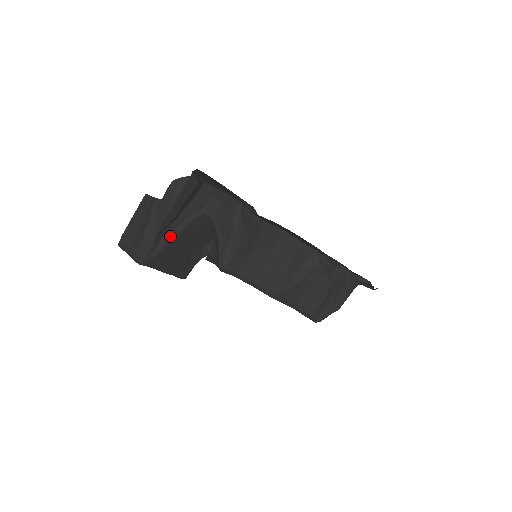
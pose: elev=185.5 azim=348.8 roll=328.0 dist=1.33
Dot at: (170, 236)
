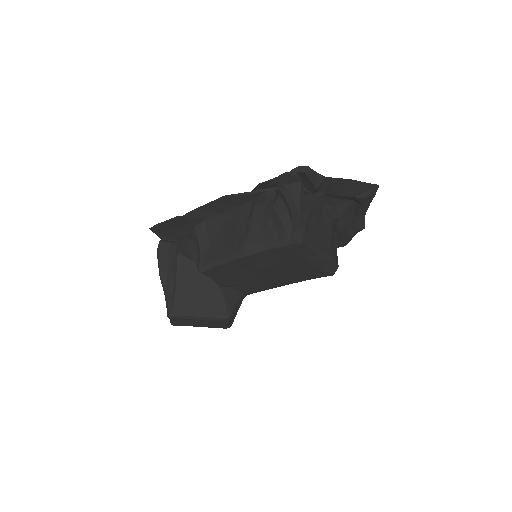
Dot at: (174, 285)
